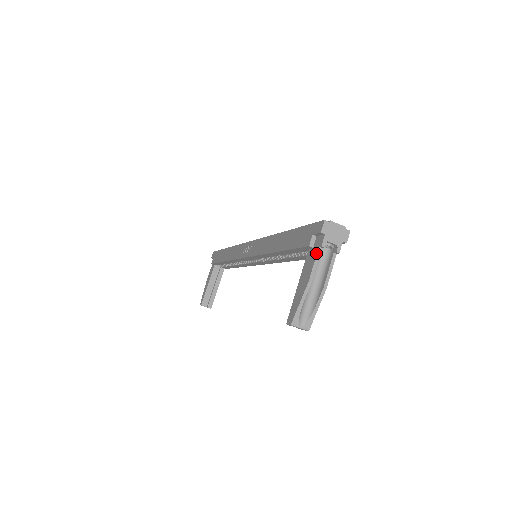
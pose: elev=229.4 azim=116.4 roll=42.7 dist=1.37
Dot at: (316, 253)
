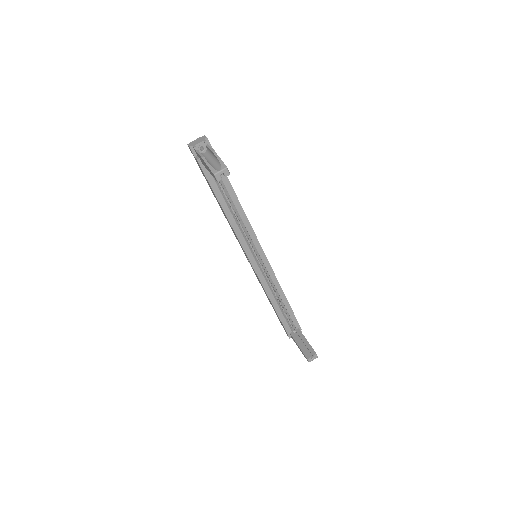
Dot at: (197, 153)
